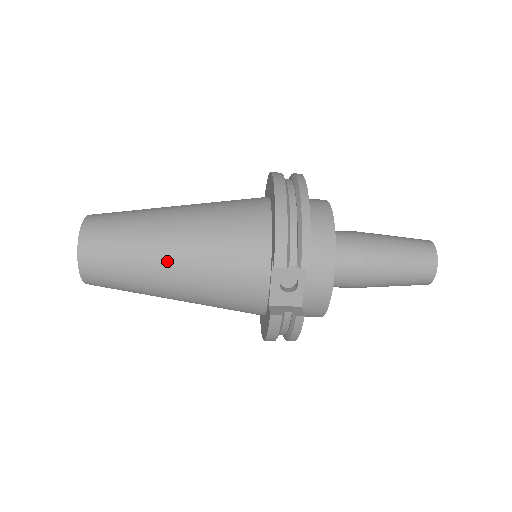
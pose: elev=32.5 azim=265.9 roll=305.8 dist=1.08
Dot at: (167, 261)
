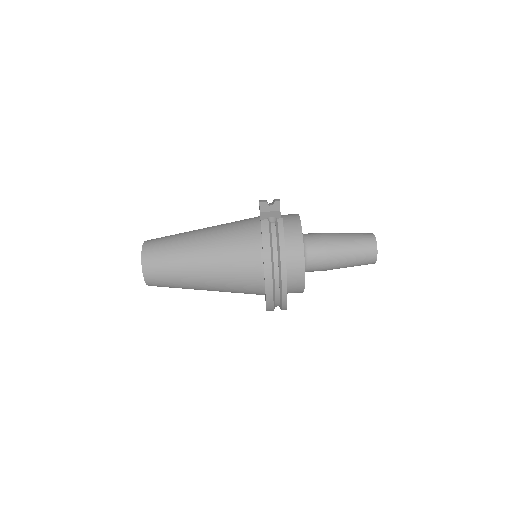
Dot at: (198, 232)
